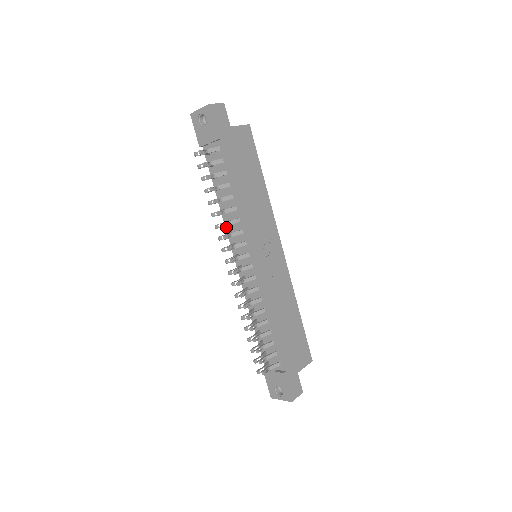
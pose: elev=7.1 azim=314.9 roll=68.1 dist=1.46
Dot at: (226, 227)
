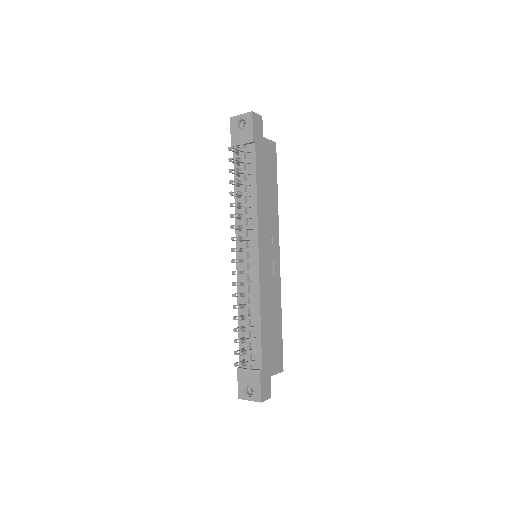
Dot at: (236, 222)
